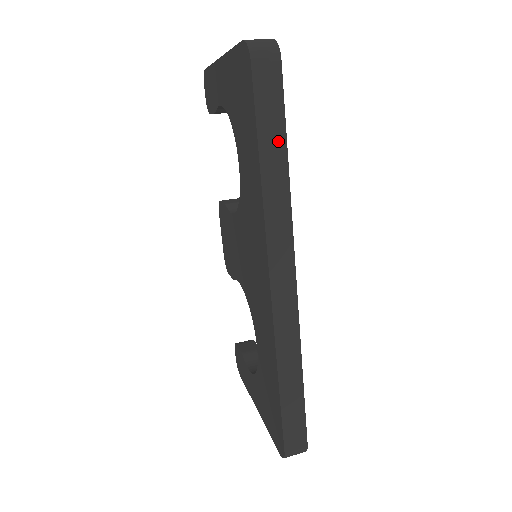
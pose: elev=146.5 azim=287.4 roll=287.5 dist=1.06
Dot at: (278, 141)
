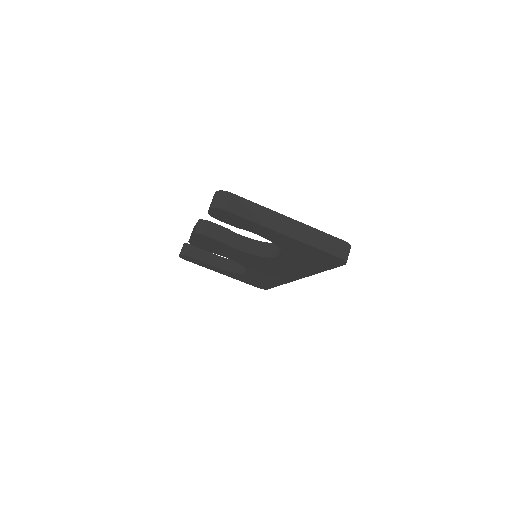
Dot at: occluded
